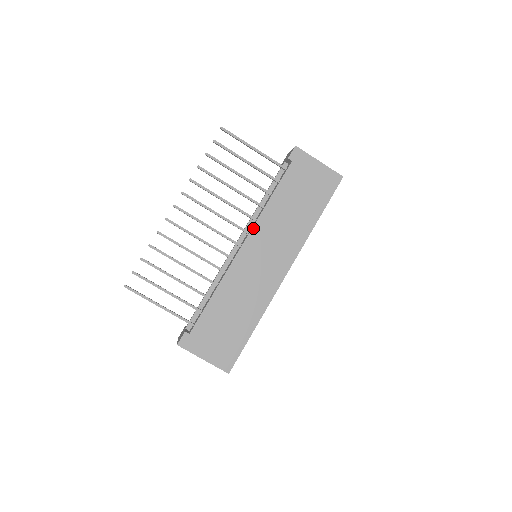
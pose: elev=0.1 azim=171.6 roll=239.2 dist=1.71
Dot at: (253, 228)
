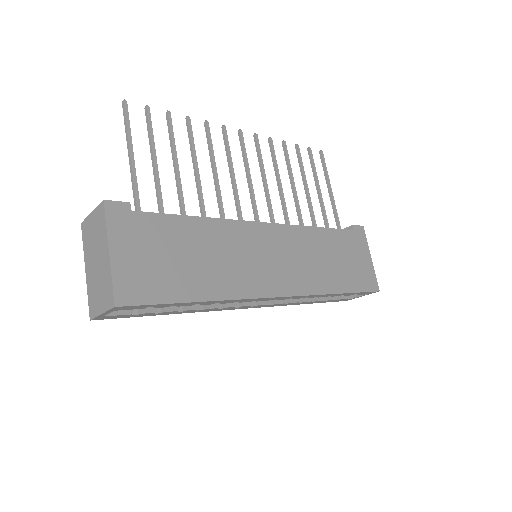
Dot at: (287, 225)
